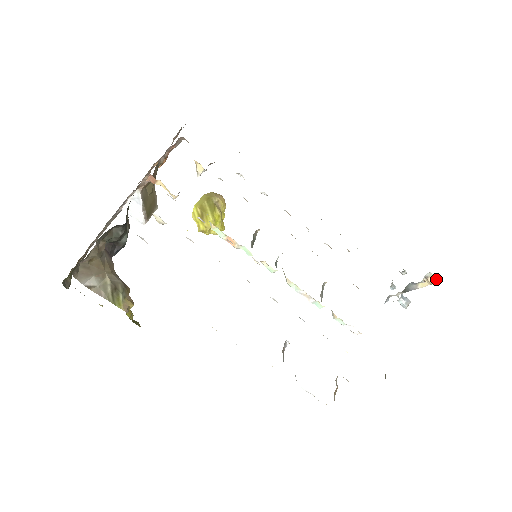
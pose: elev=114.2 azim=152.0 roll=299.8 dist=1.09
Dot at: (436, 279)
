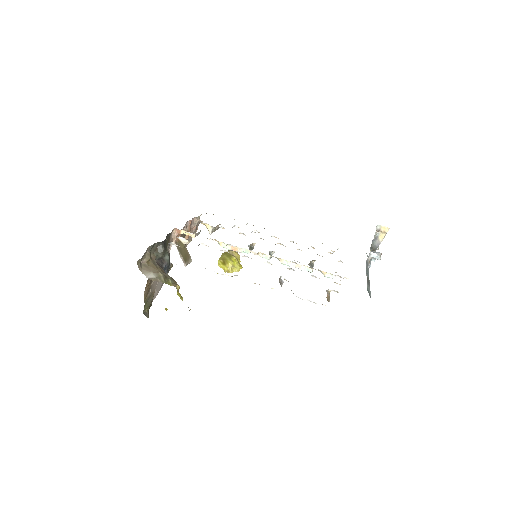
Dot at: (386, 228)
